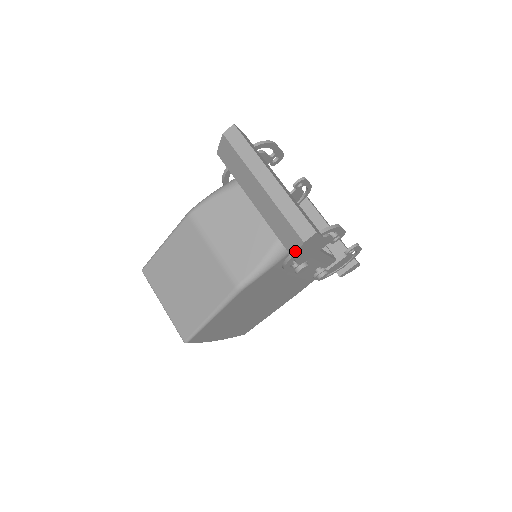
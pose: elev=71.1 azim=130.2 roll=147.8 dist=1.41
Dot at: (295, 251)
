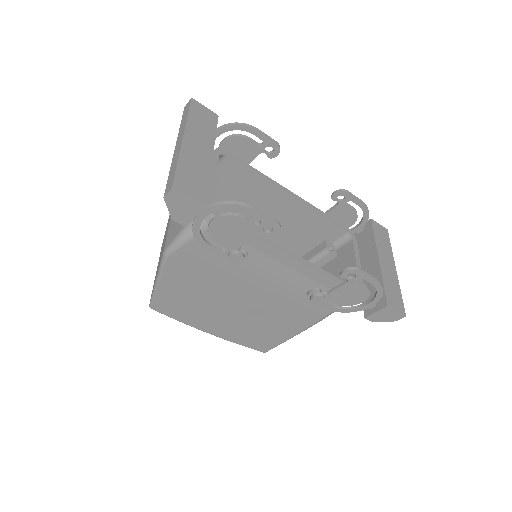
Dot at: (169, 210)
